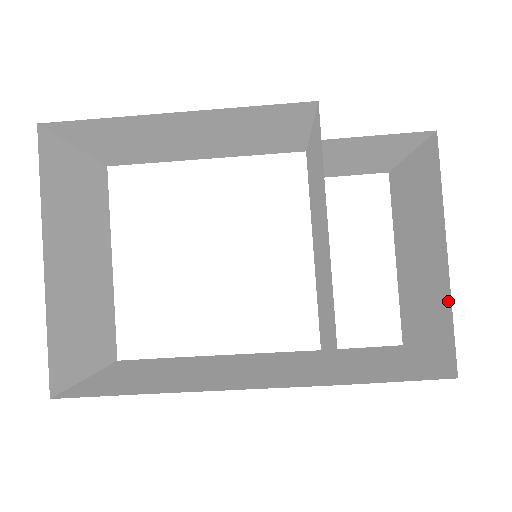
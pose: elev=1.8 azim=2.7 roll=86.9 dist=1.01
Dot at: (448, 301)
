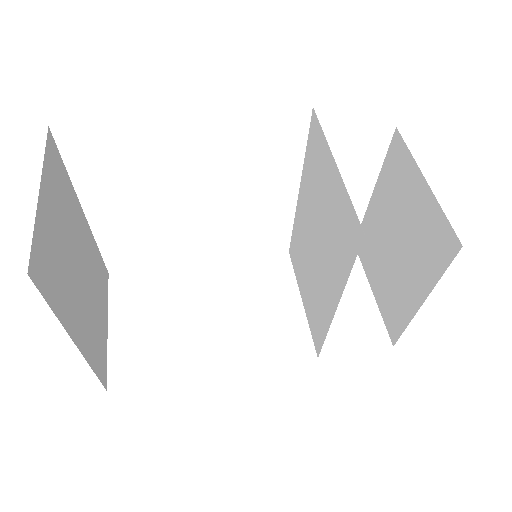
Dot at: (407, 318)
